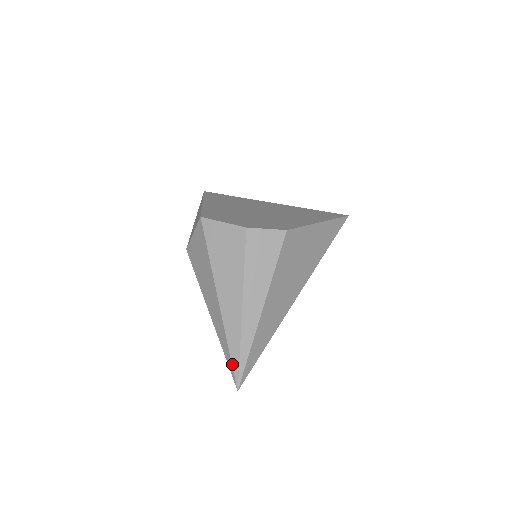
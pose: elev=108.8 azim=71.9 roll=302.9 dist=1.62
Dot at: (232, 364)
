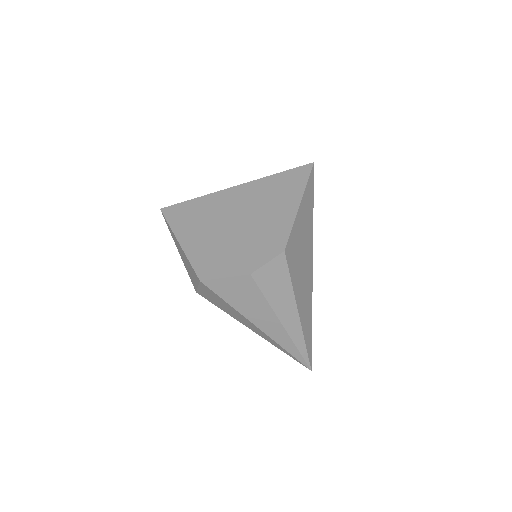
Dot at: (297, 359)
